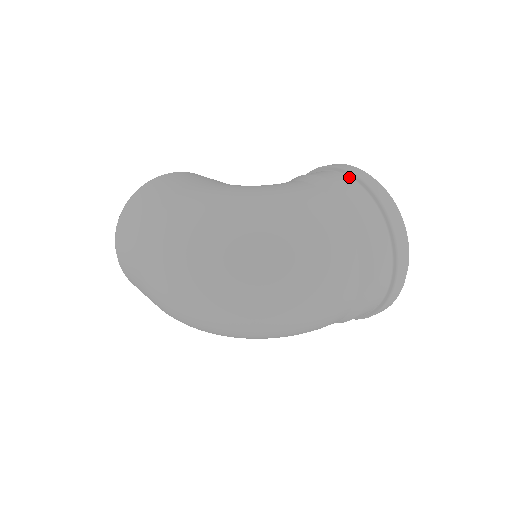
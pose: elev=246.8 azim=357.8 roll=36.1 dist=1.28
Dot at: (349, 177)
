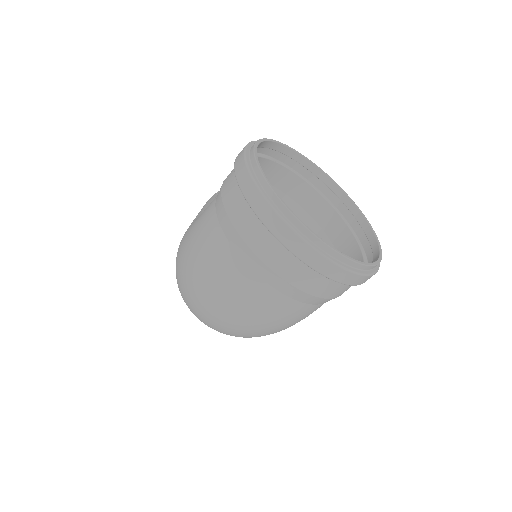
Dot at: occluded
